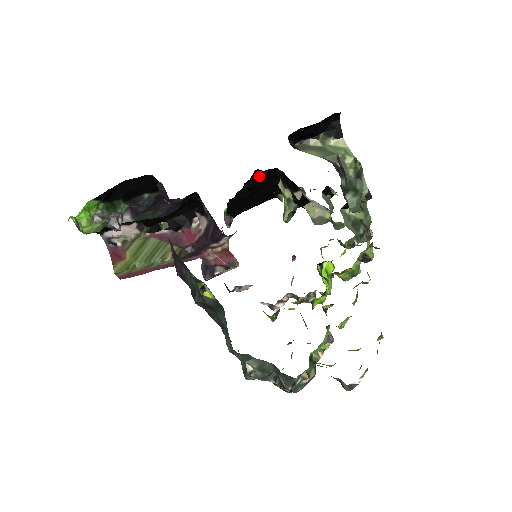
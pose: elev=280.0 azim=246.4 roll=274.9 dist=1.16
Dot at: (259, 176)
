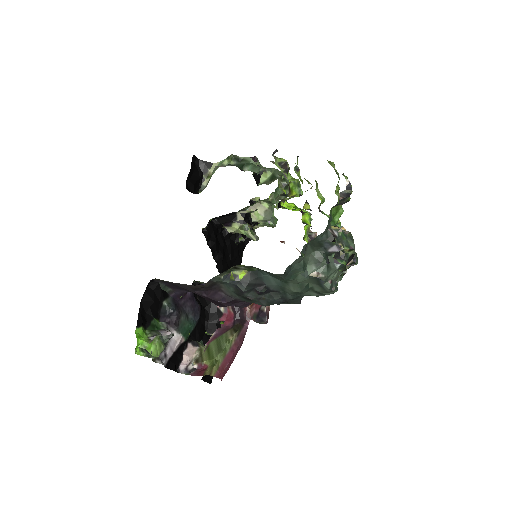
Dot at: (209, 233)
